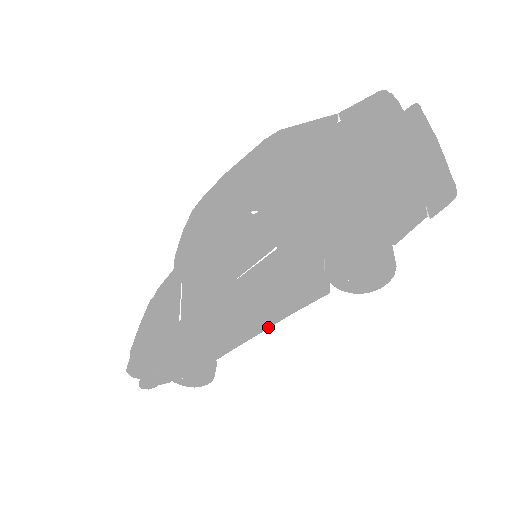
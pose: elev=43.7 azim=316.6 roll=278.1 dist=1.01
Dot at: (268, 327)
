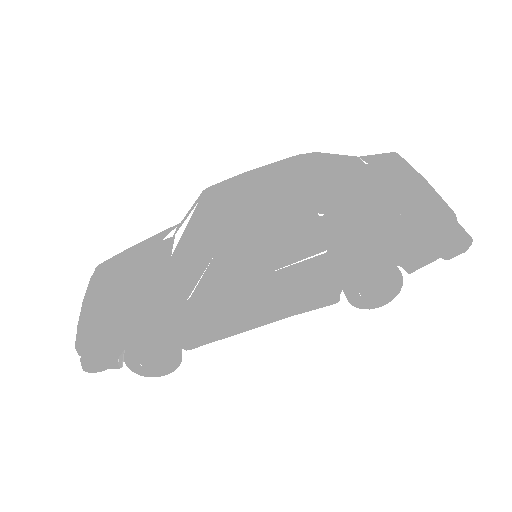
Dot at: (266, 324)
